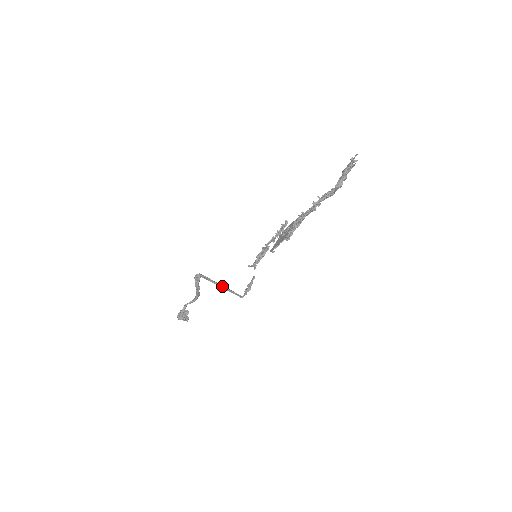
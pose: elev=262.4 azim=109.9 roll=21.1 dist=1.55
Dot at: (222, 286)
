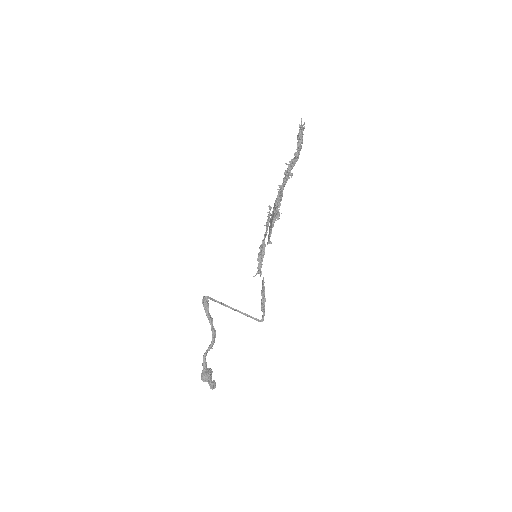
Dot at: (235, 310)
